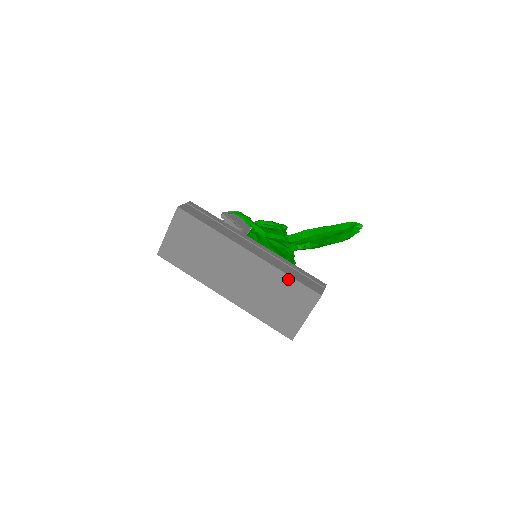
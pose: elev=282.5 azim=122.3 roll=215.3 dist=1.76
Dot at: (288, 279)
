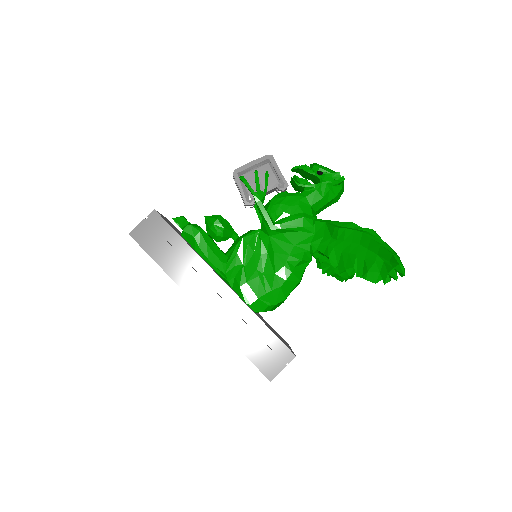
Dot at: (240, 349)
